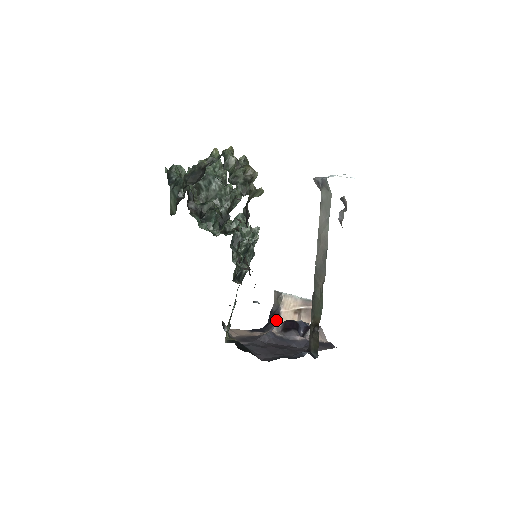
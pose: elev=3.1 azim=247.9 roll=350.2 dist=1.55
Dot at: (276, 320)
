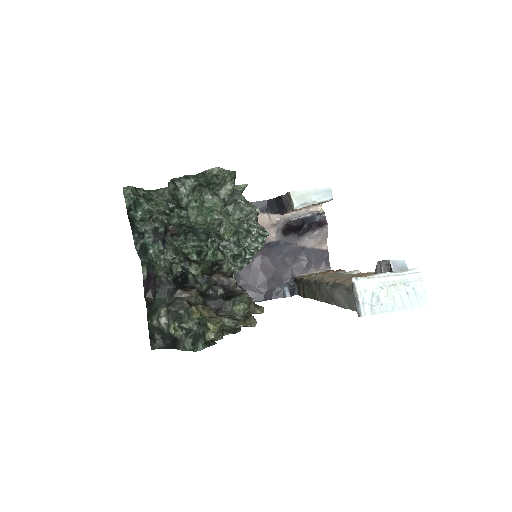
Dot at: (282, 211)
